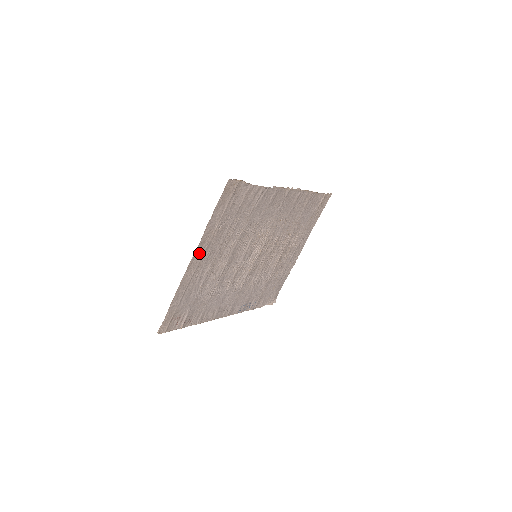
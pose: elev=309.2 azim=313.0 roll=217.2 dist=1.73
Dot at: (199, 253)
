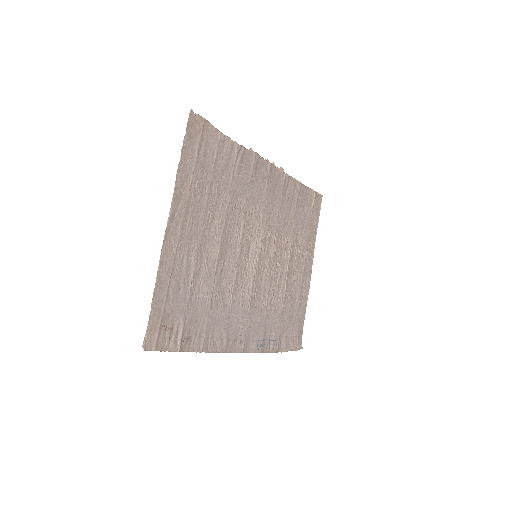
Dot at: (176, 217)
